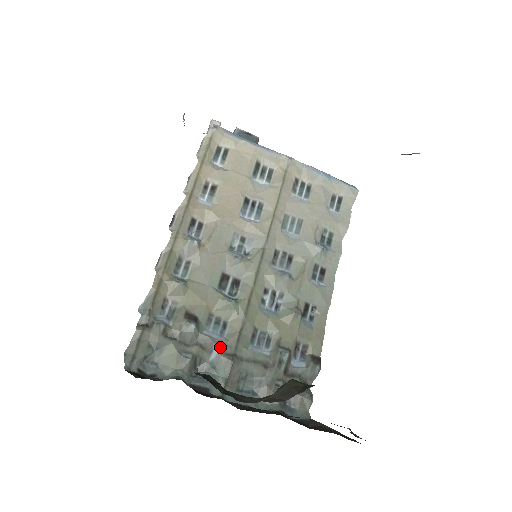
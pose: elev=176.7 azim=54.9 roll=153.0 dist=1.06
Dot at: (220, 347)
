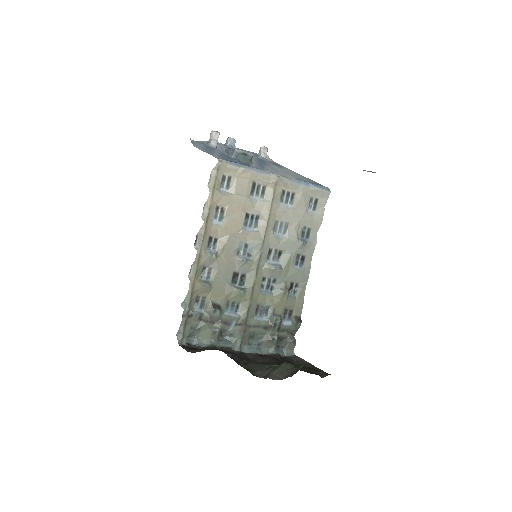
Dot at: (236, 321)
